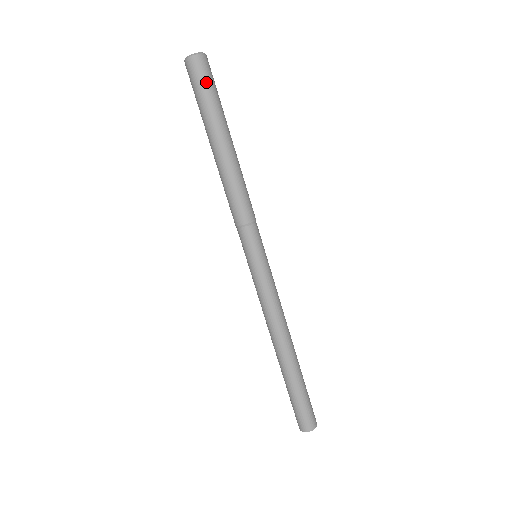
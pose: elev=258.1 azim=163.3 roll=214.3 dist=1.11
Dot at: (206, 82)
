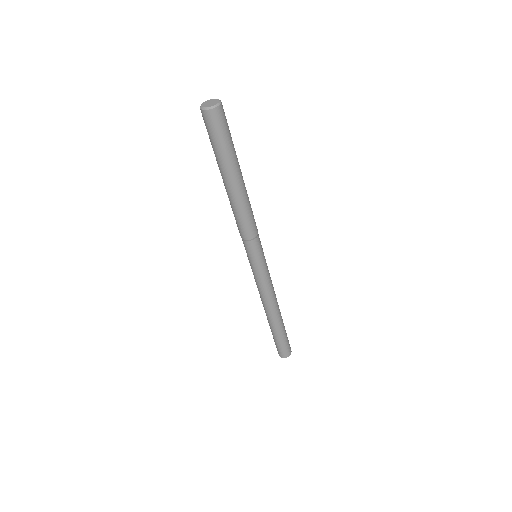
Dot at: (228, 128)
